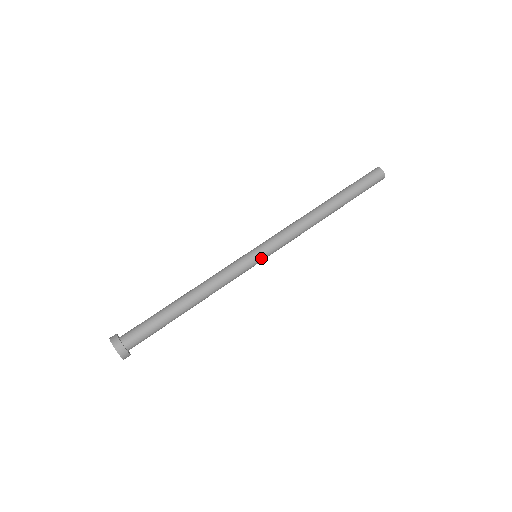
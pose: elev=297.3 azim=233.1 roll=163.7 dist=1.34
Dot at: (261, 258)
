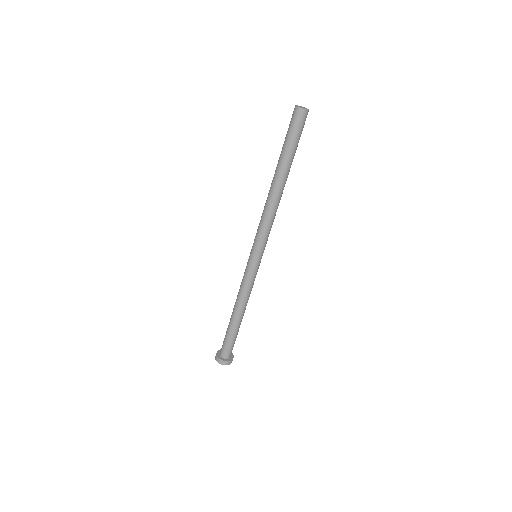
Dot at: (259, 258)
